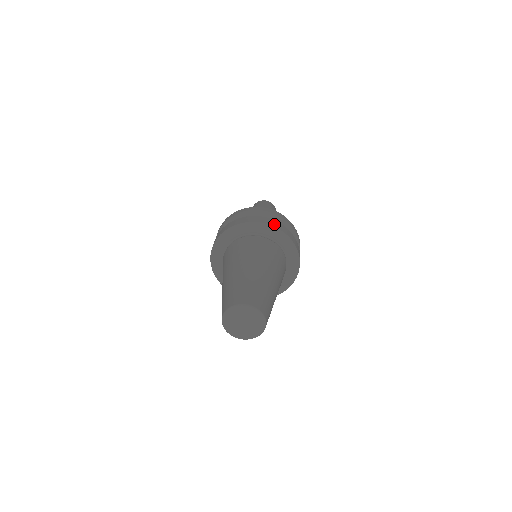
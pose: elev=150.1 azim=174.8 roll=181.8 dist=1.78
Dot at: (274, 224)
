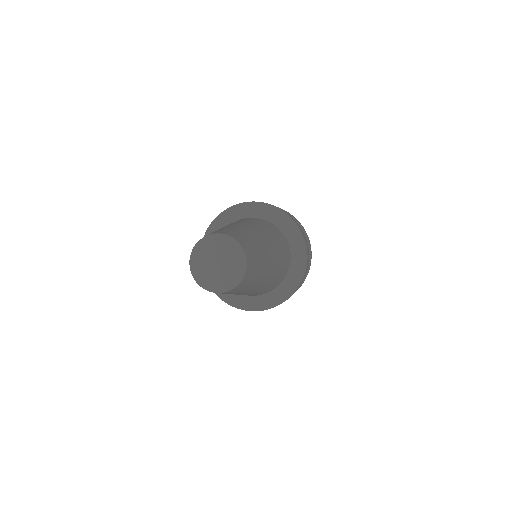
Dot at: (301, 230)
